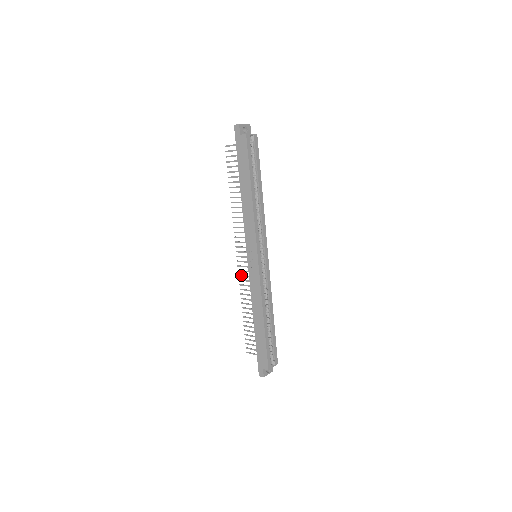
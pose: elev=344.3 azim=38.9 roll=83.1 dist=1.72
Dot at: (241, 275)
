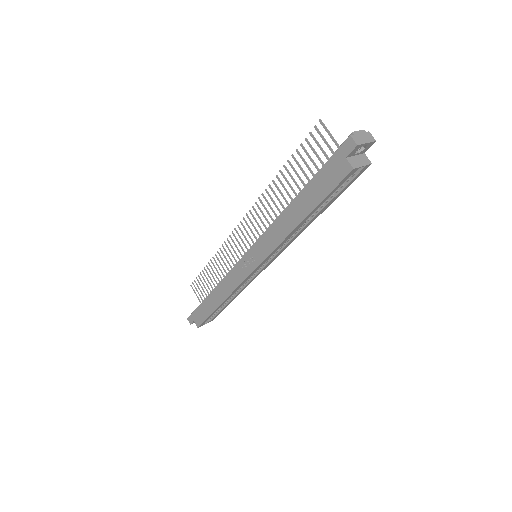
Dot at: (229, 242)
